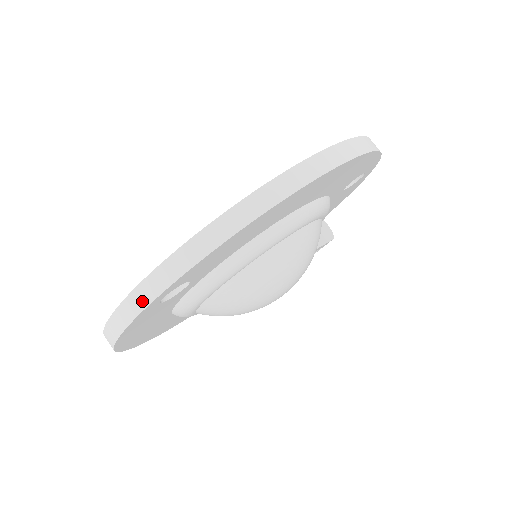
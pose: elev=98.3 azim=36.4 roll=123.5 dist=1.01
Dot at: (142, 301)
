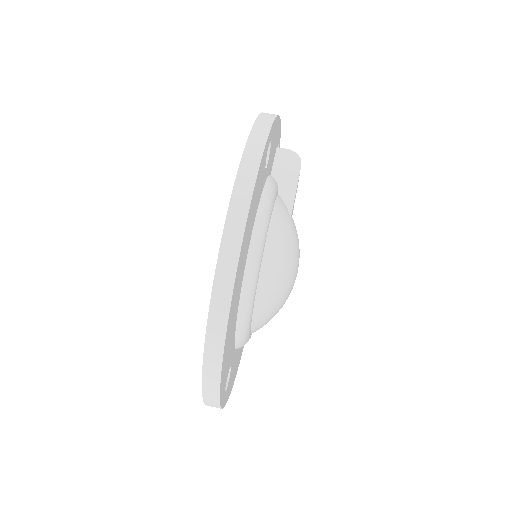
Dot at: occluded
